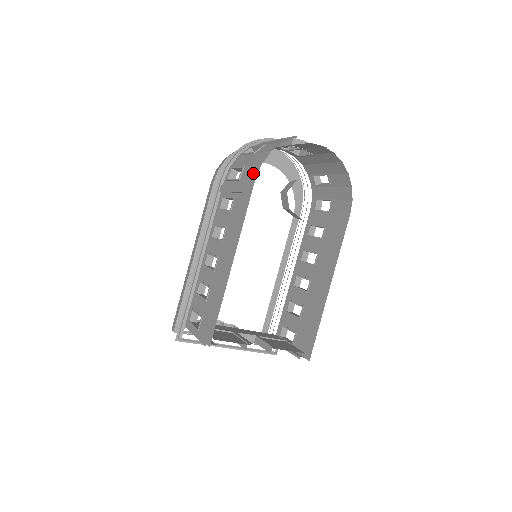
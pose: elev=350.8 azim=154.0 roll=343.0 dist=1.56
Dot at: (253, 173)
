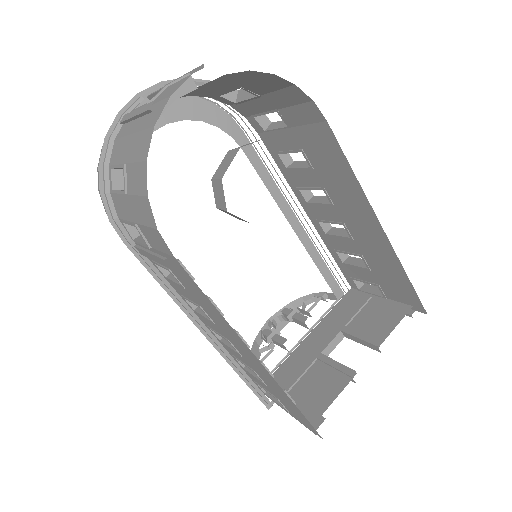
Dot at: (159, 242)
